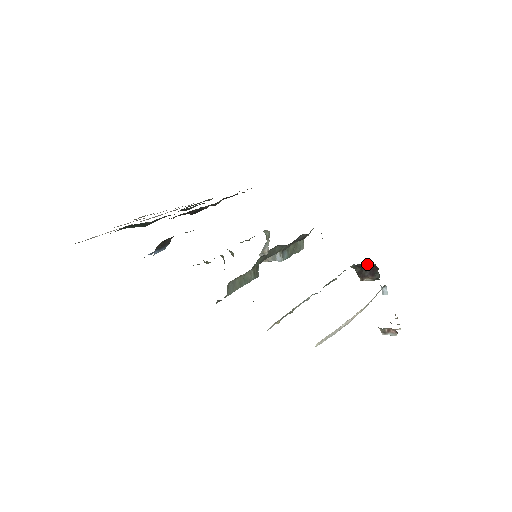
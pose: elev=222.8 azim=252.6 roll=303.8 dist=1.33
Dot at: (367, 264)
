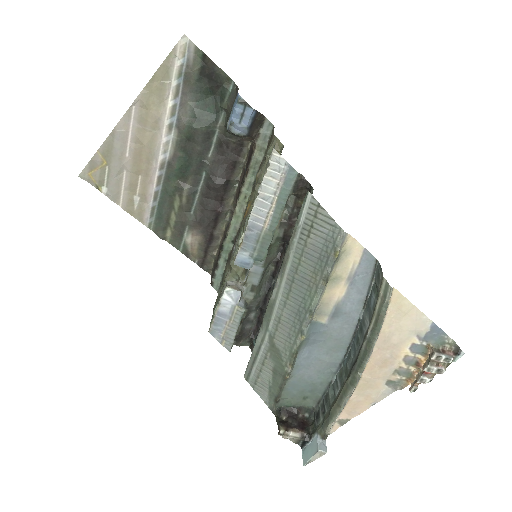
Dot at: (298, 413)
